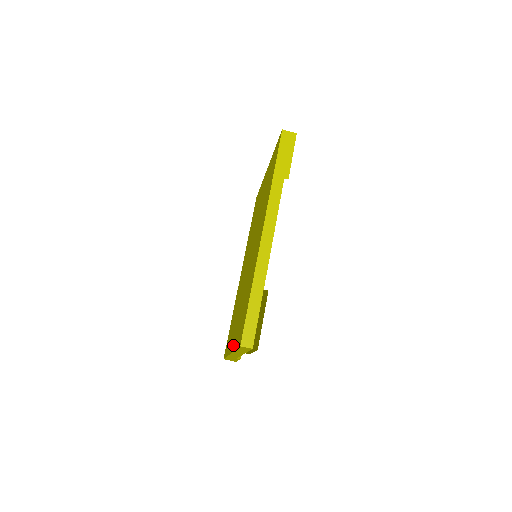
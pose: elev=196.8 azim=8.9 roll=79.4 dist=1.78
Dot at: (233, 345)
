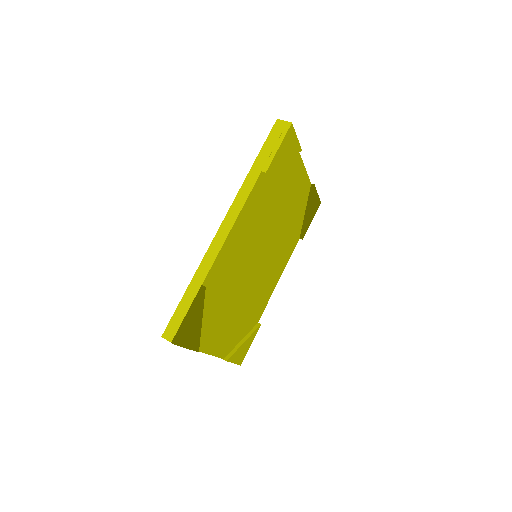
Dot at: occluded
